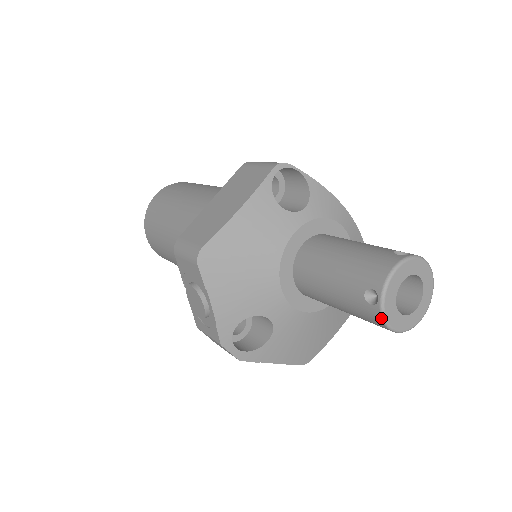
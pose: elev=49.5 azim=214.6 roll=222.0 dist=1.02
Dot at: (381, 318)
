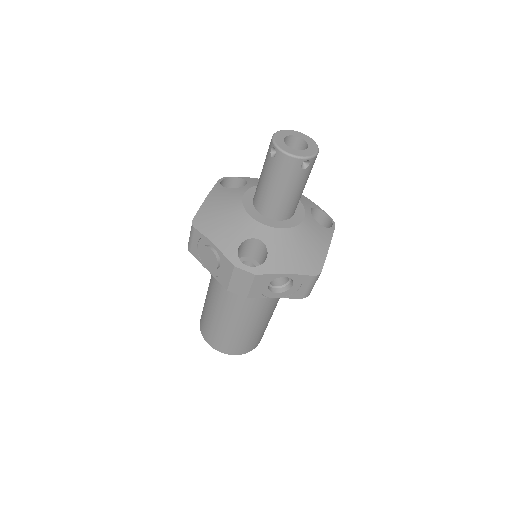
Dot at: (283, 153)
